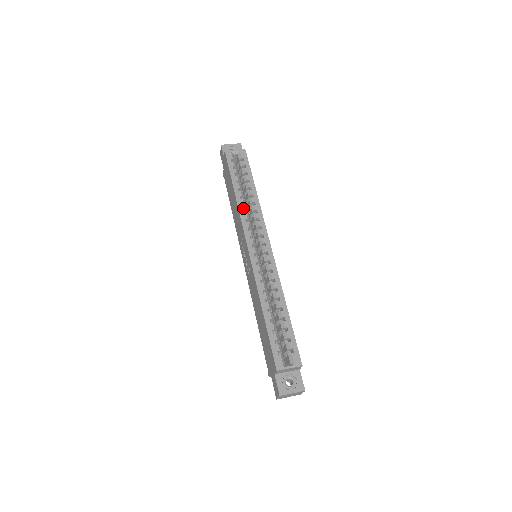
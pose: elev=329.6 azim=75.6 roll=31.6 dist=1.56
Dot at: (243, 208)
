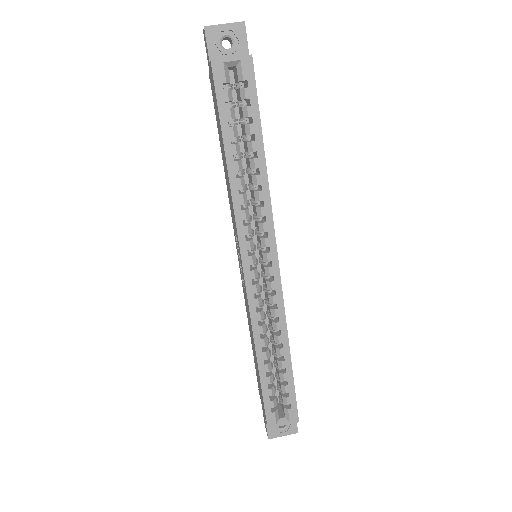
Dot at: (240, 198)
